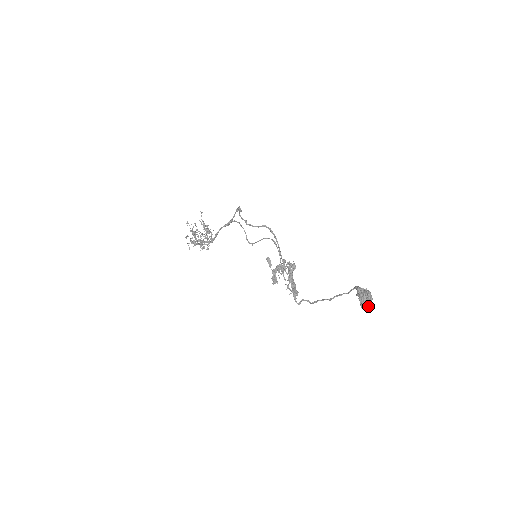
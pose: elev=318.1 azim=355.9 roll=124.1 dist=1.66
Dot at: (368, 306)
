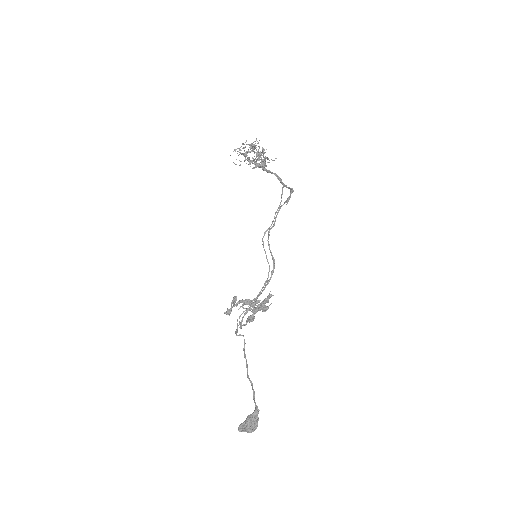
Dot at: occluded
